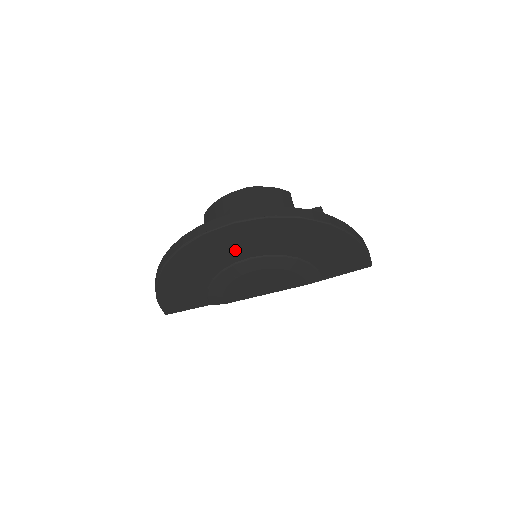
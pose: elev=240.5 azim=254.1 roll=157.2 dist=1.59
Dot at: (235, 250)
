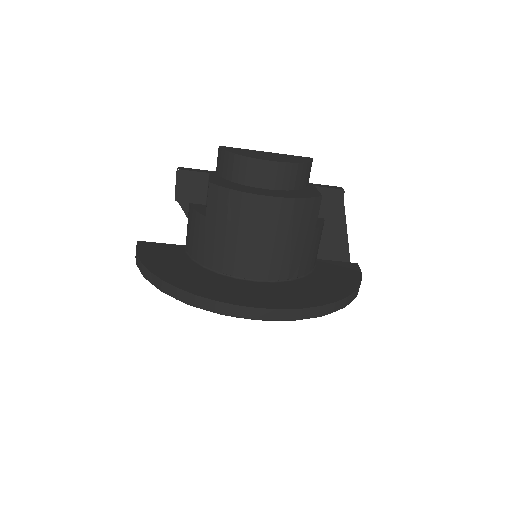
Dot at: occluded
